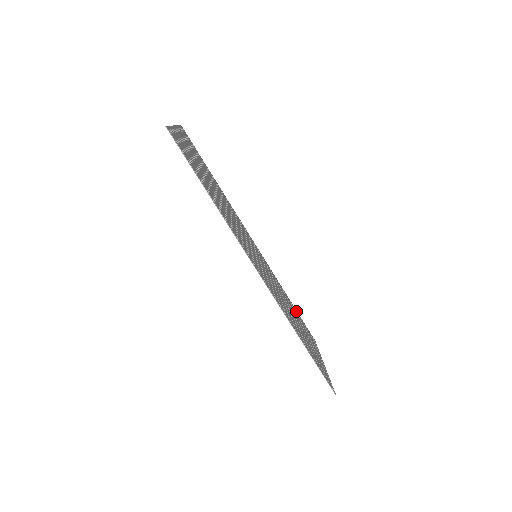
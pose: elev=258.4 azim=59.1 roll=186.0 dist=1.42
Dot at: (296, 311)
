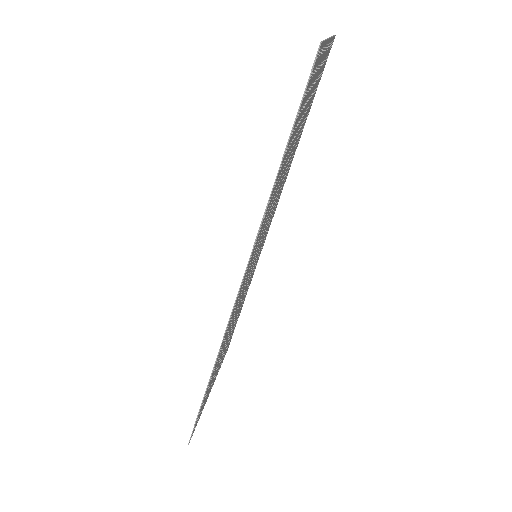
Dot at: (238, 317)
